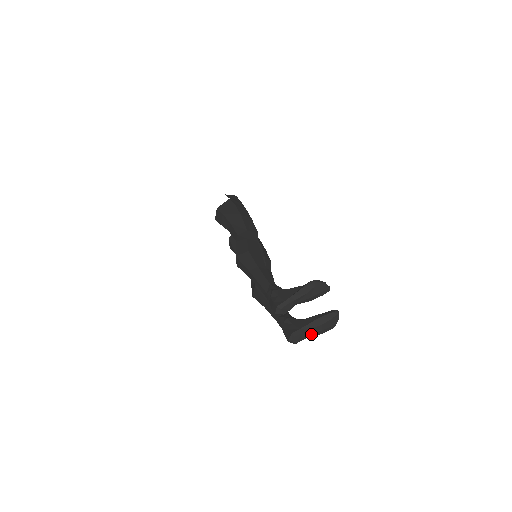
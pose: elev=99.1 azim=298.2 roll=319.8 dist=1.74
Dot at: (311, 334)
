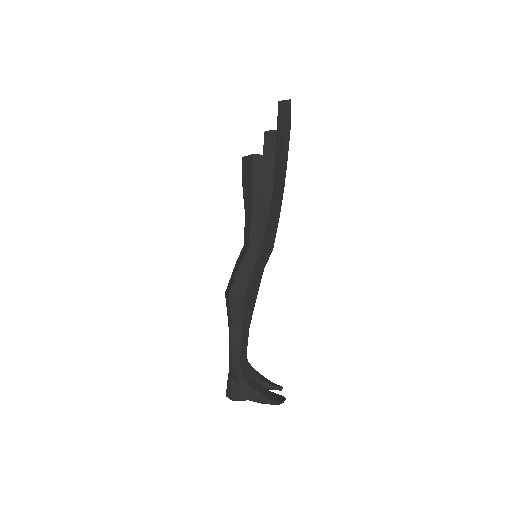
Dot at: occluded
